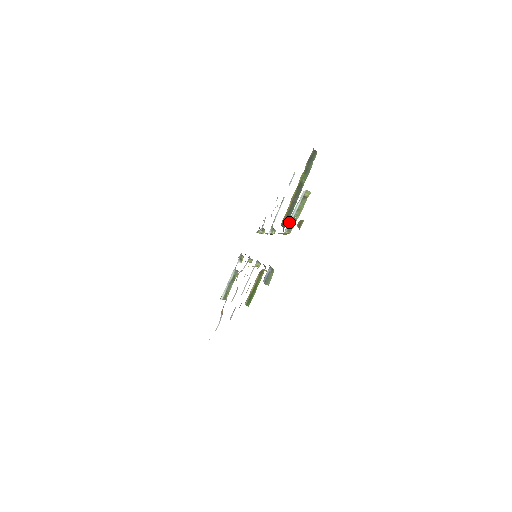
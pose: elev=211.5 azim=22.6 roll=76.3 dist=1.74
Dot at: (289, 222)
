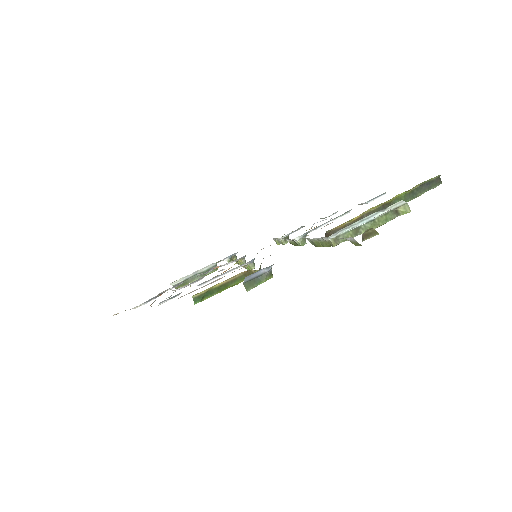
Dot at: (347, 228)
